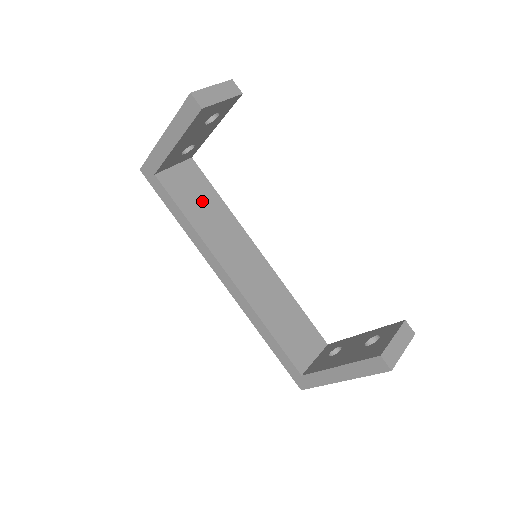
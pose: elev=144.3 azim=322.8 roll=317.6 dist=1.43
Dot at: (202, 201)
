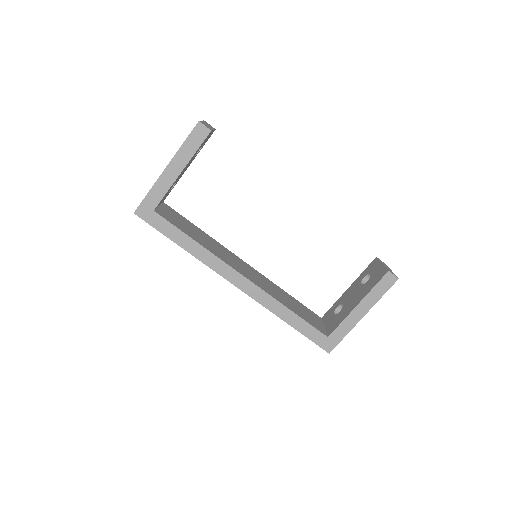
Dot at: (192, 230)
